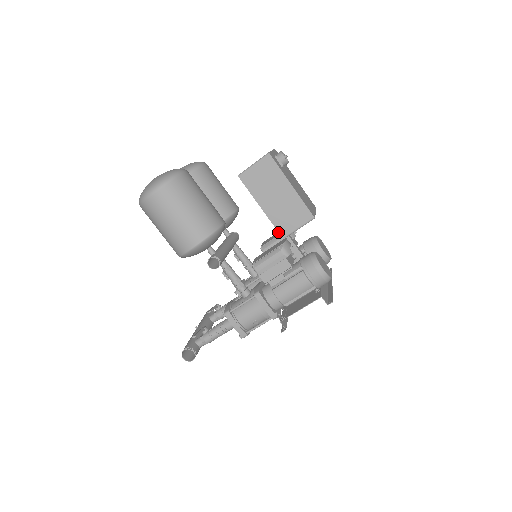
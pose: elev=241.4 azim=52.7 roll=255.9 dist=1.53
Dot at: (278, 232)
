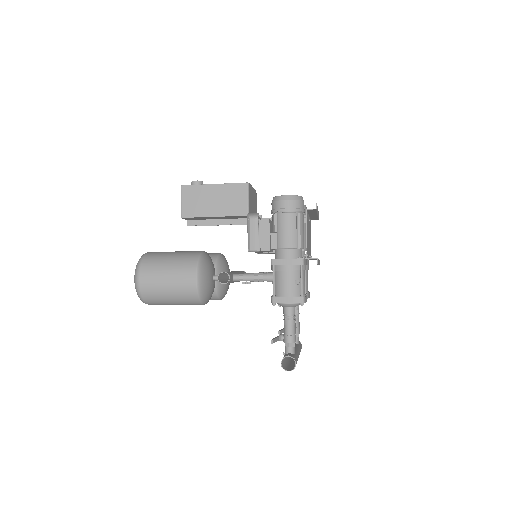
Dot at: occluded
